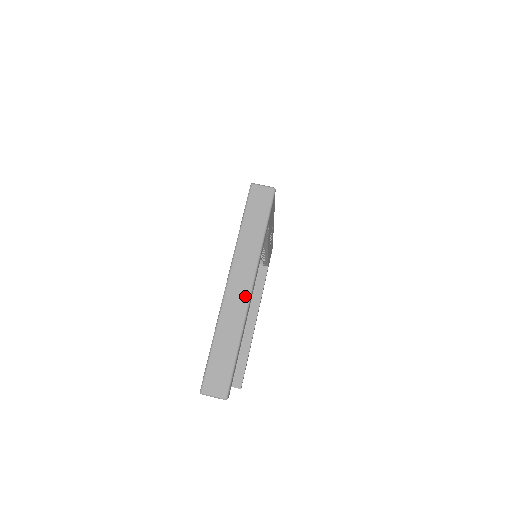
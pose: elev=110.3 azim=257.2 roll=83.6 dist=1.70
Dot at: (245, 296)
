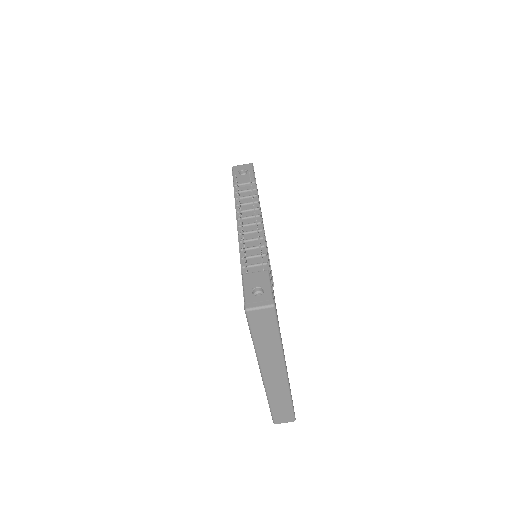
Dot at: (283, 379)
